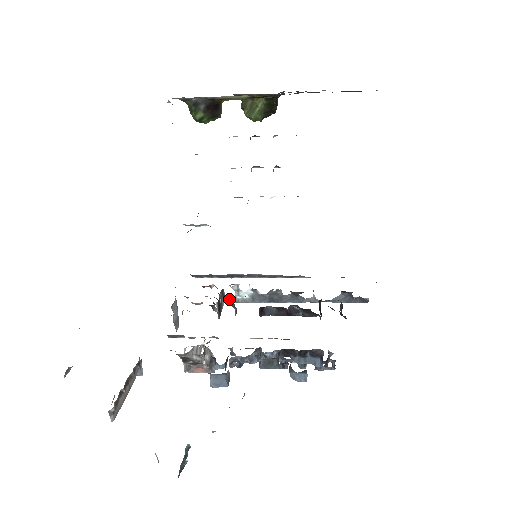
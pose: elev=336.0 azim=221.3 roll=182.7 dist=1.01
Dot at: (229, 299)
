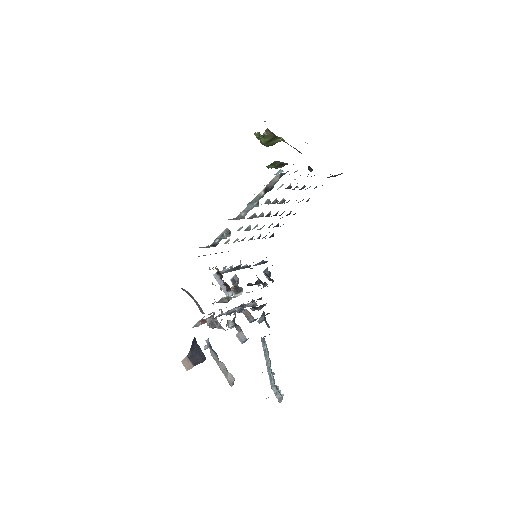
Dot at: occluded
